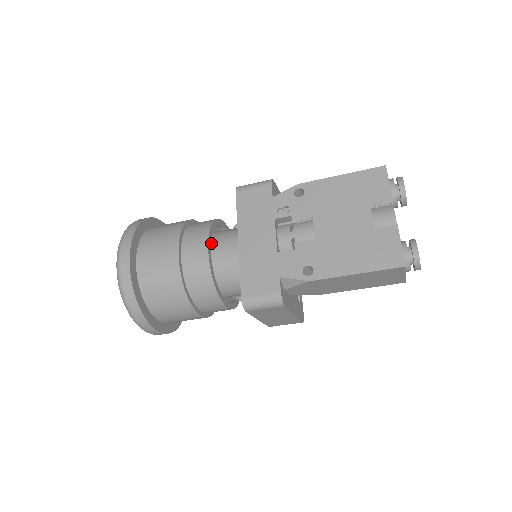
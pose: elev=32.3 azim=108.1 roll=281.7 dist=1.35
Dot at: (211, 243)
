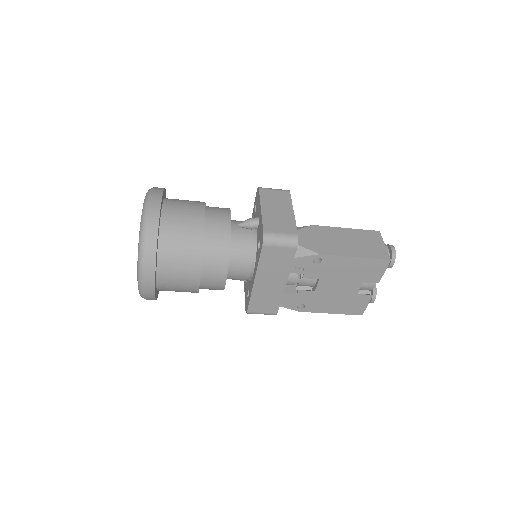
Dot at: occluded
